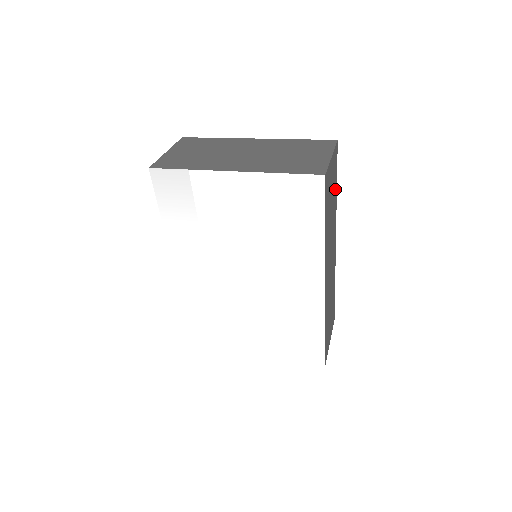
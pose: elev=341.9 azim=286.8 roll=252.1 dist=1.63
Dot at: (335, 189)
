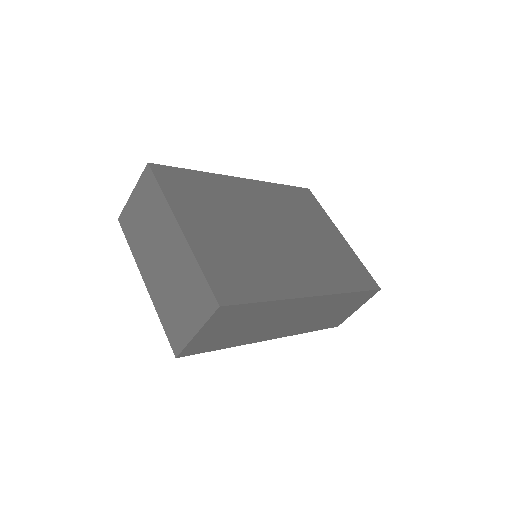
Dot at: (256, 309)
